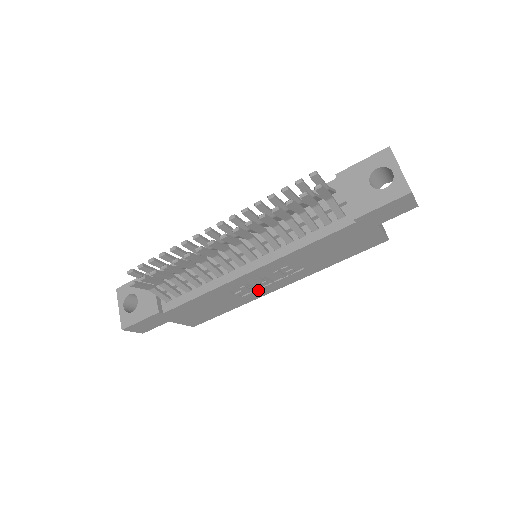
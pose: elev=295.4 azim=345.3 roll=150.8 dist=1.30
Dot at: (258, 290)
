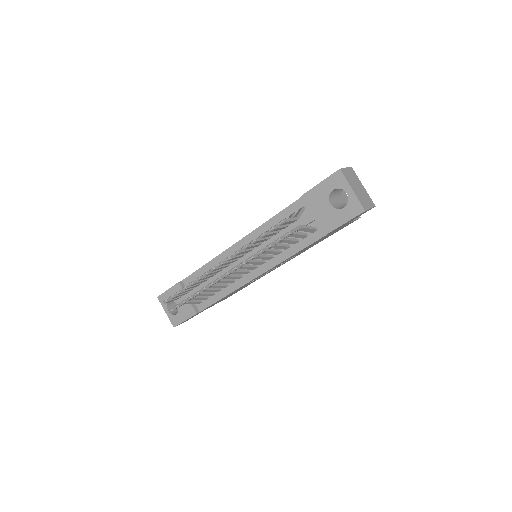
Dot at: occluded
